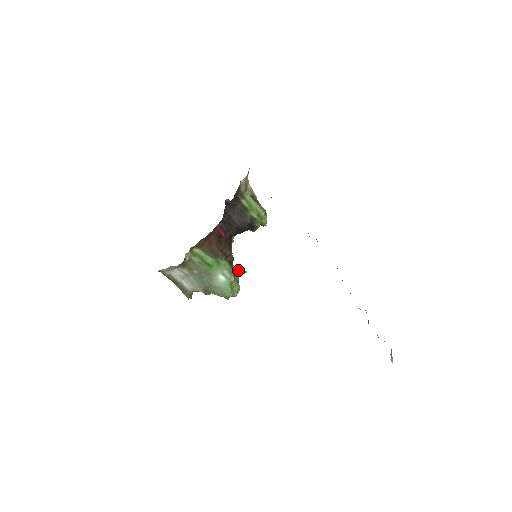
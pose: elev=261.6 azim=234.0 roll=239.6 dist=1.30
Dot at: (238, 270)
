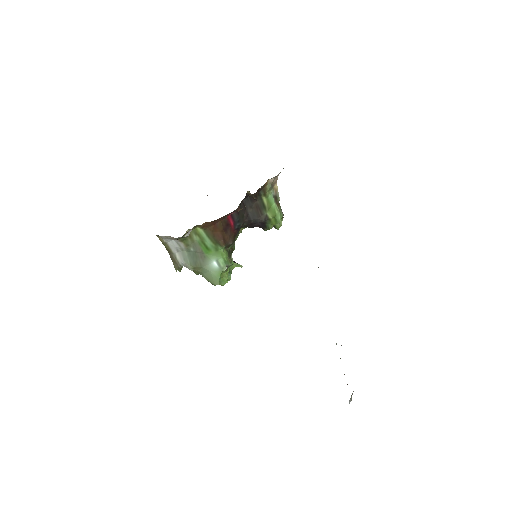
Dot at: (235, 262)
